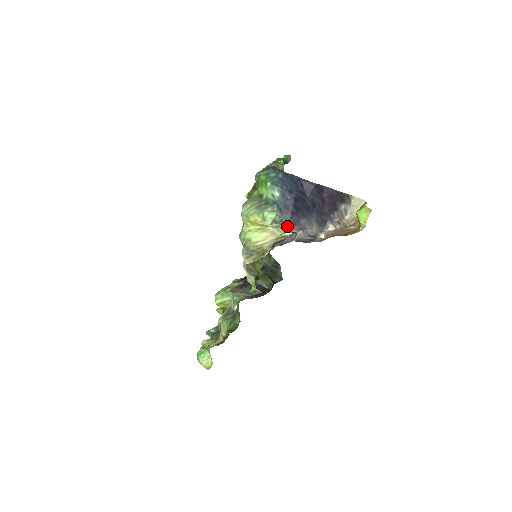
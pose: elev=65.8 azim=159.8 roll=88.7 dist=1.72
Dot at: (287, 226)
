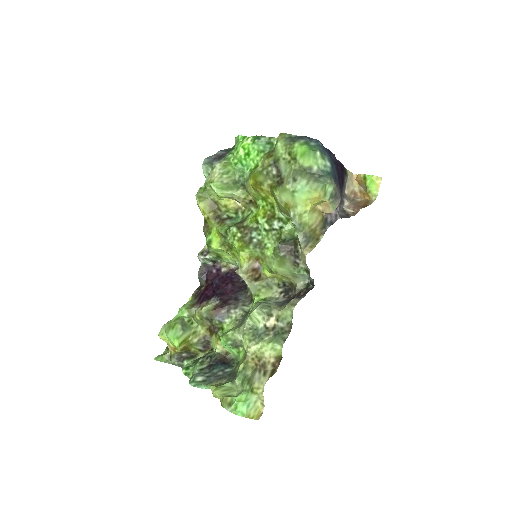
Dot at: (338, 200)
